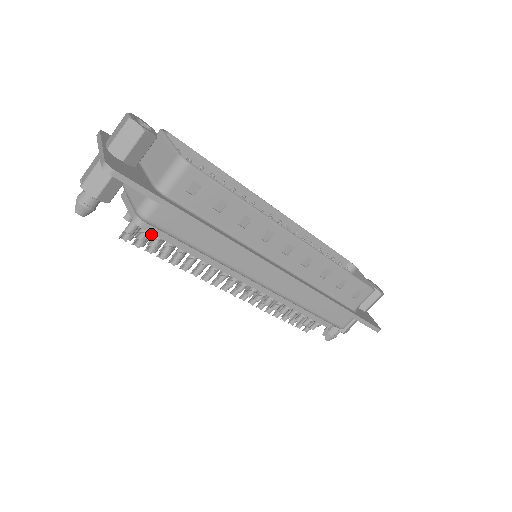
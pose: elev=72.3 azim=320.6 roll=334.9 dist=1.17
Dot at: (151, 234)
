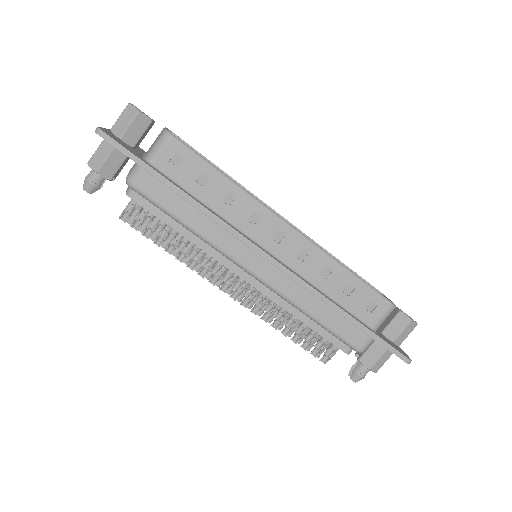
Dot at: occluded
